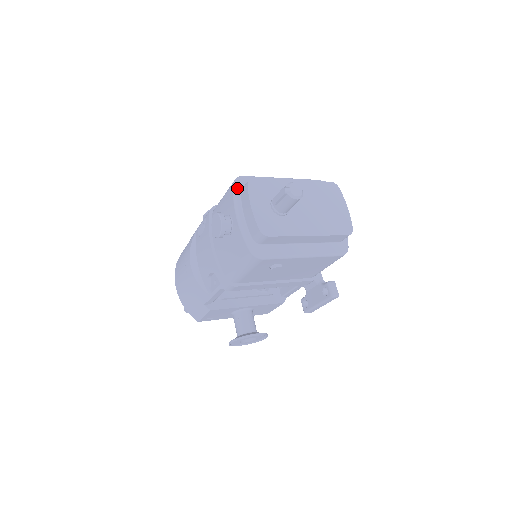
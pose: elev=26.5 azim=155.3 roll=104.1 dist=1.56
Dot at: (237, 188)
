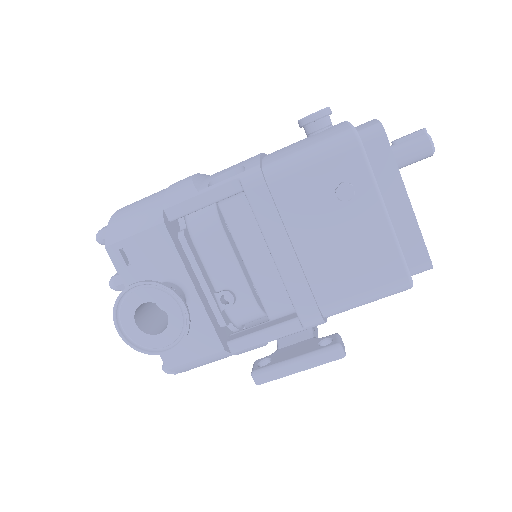
Dot at: occluded
